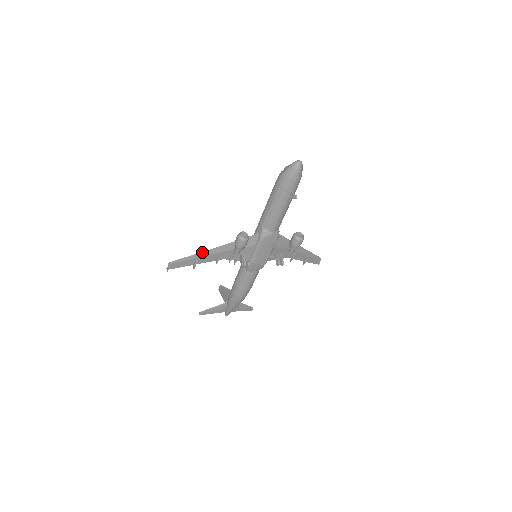
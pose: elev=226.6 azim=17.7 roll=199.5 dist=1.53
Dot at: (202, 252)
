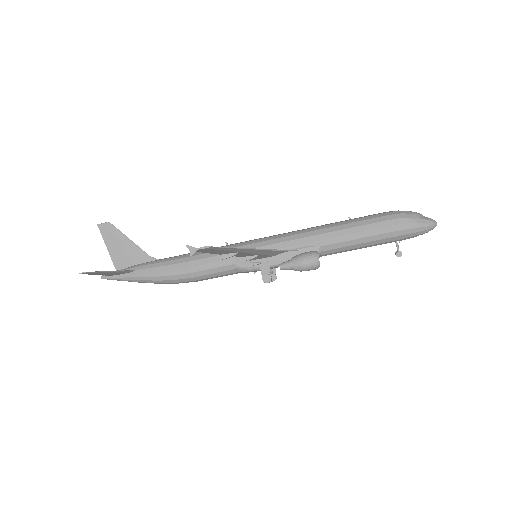
Dot at: (253, 249)
